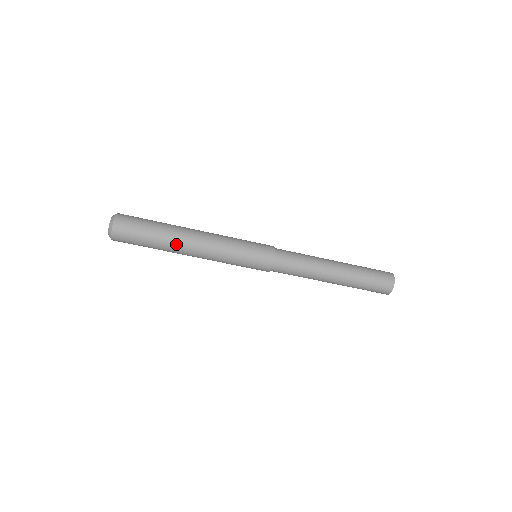
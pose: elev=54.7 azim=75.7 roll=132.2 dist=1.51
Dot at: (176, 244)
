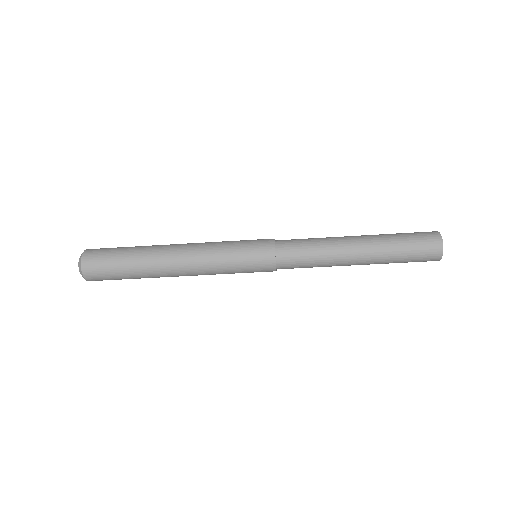
Dot at: occluded
